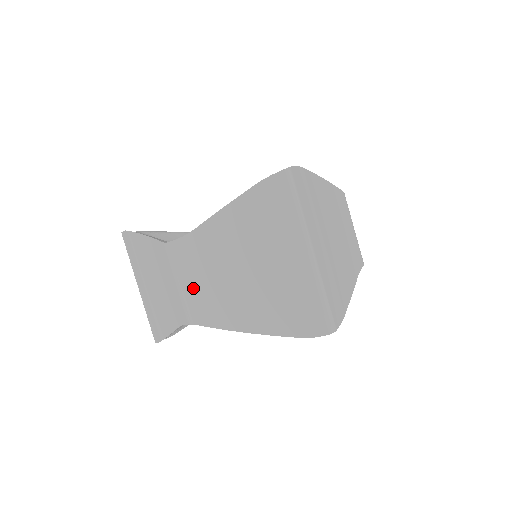
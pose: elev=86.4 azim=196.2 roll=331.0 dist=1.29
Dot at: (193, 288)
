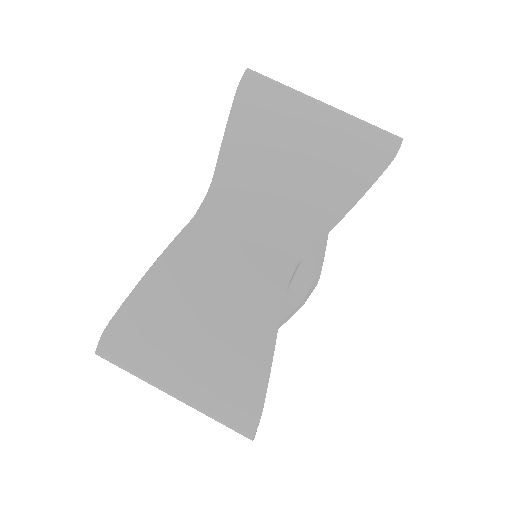
Dot at: (264, 226)
